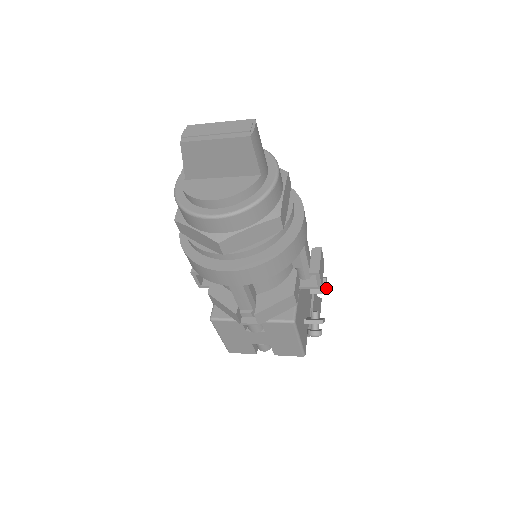
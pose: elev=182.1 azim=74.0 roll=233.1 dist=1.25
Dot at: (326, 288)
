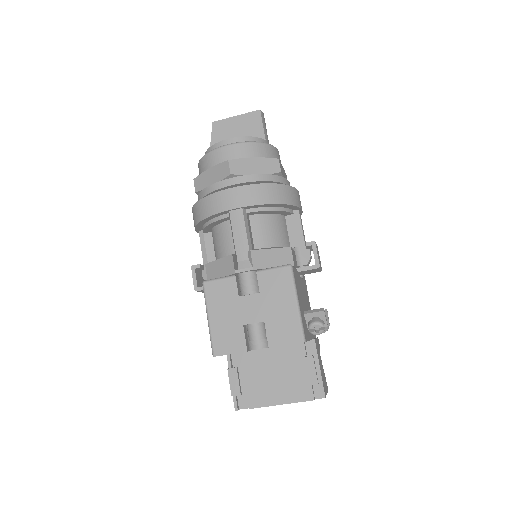
Dot at: (328, 318)
